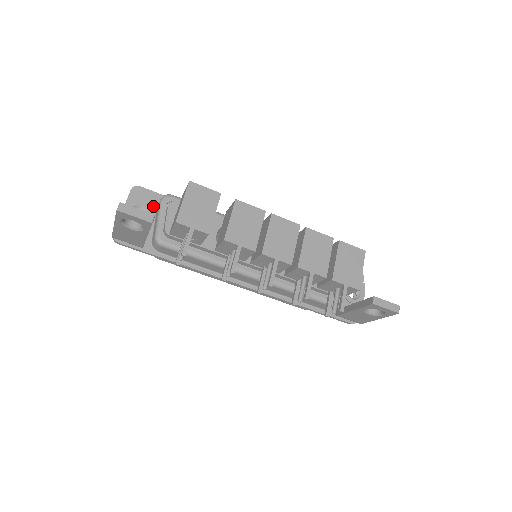
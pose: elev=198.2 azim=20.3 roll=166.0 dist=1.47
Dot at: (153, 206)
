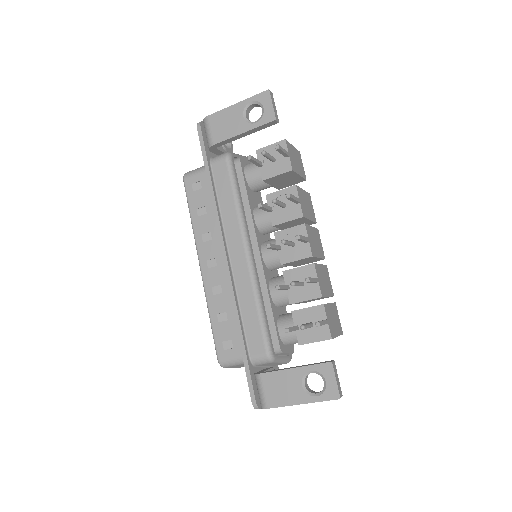
Dot at: occluded
